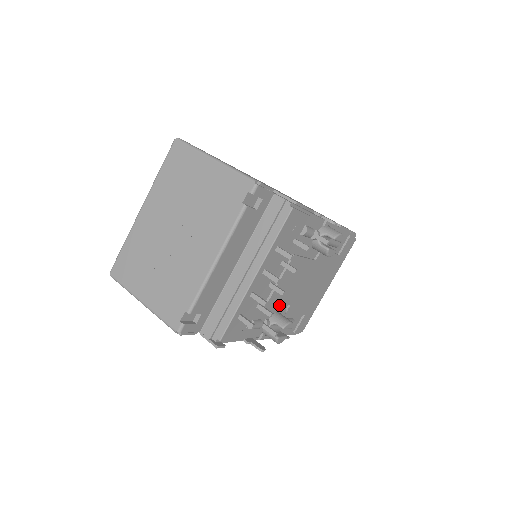
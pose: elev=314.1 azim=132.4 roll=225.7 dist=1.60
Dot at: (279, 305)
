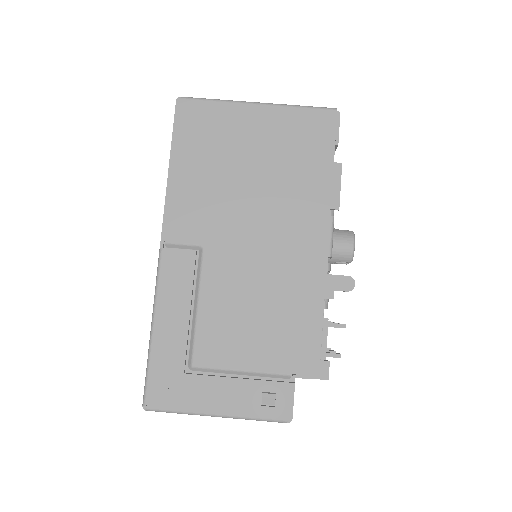
Dot at: occluded
